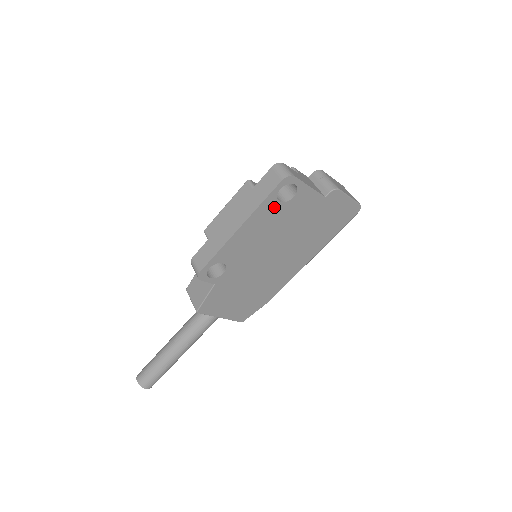
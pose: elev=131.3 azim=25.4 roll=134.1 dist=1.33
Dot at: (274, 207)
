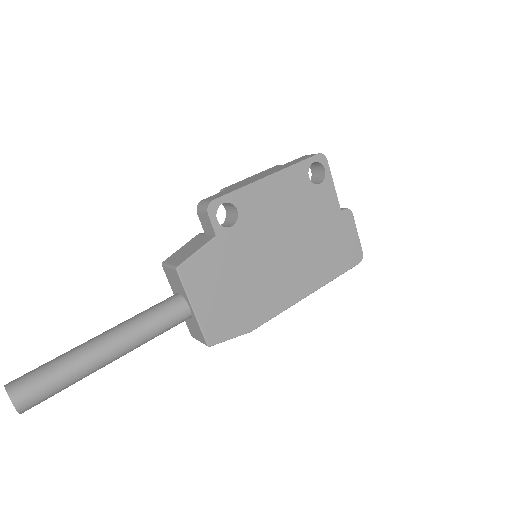
Dot at: (303, 180)
